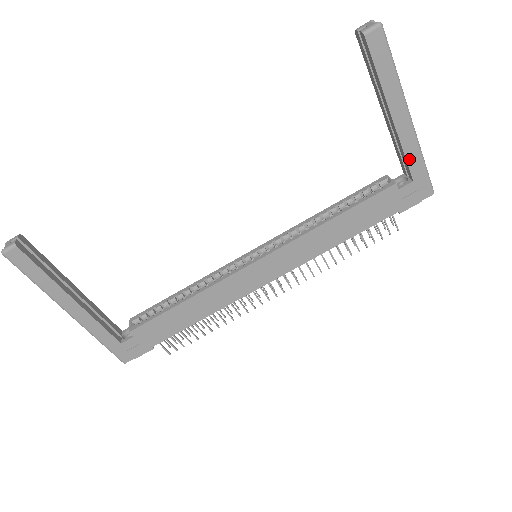
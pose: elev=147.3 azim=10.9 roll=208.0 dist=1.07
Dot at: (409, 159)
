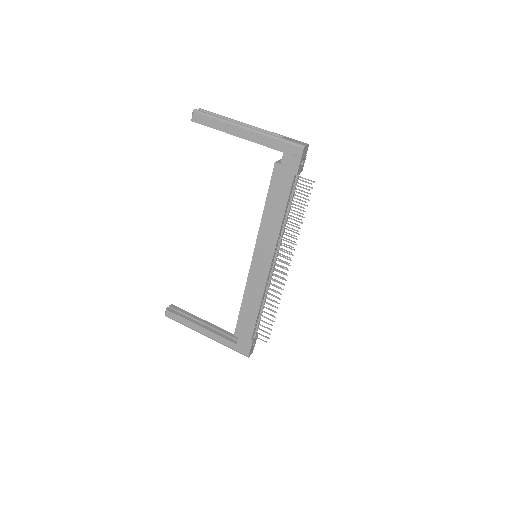
Dot at: (268, 145)
